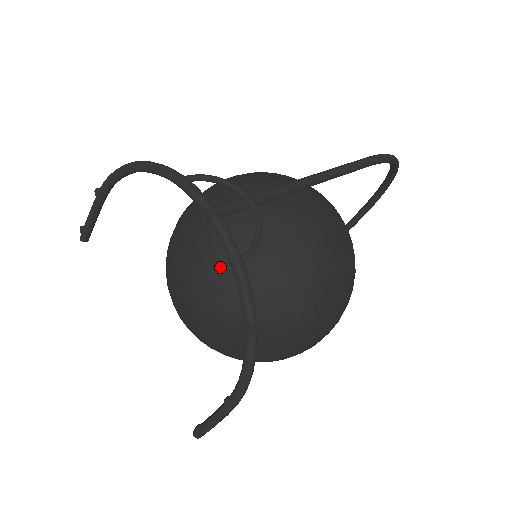
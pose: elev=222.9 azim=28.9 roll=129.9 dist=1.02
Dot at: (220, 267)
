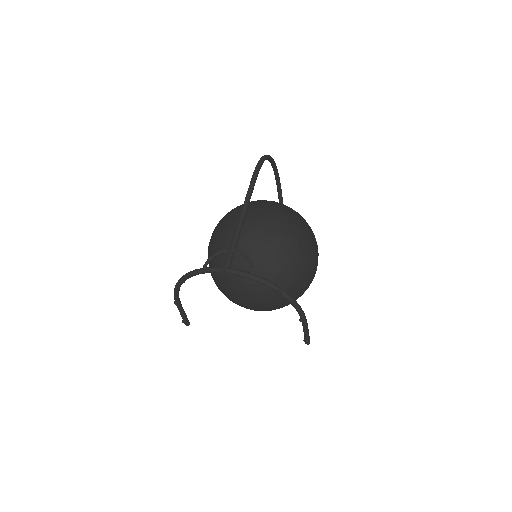
Dot at: occluded
